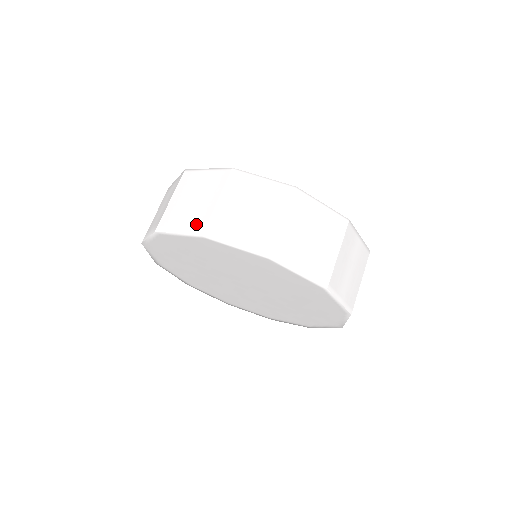
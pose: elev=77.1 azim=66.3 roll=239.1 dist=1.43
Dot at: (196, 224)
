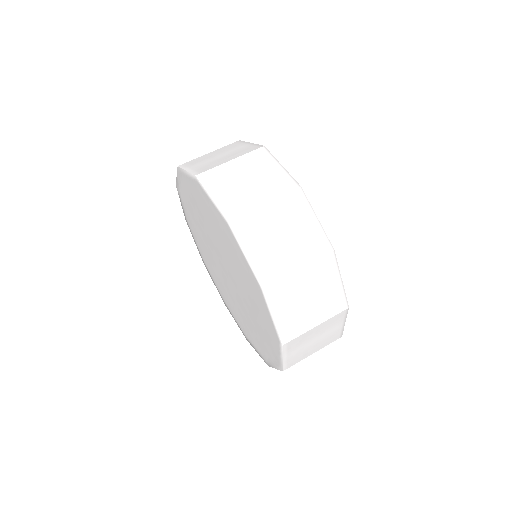
Dot at: (201, 169)
